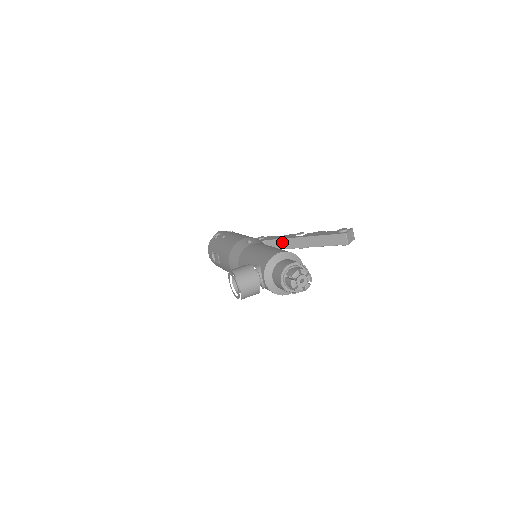
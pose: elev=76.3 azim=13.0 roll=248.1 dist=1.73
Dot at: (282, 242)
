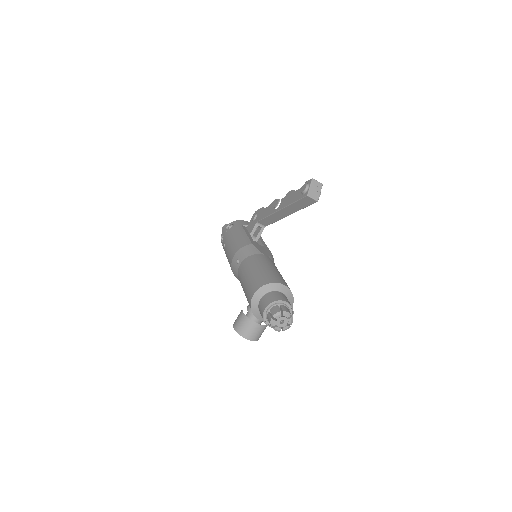
Dot at: (270, 218)
